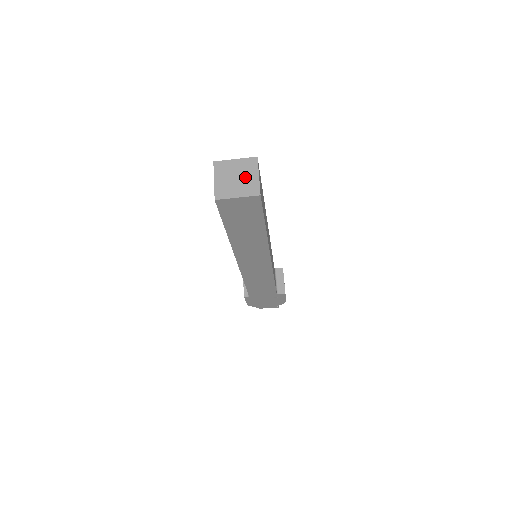
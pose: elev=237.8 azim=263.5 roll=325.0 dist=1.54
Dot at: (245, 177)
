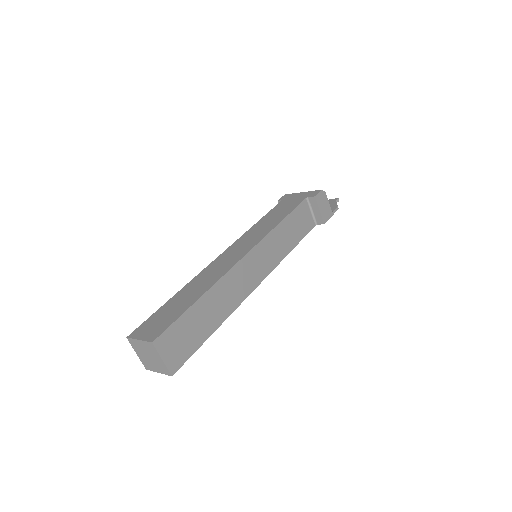
Dot at: (154, 358)
